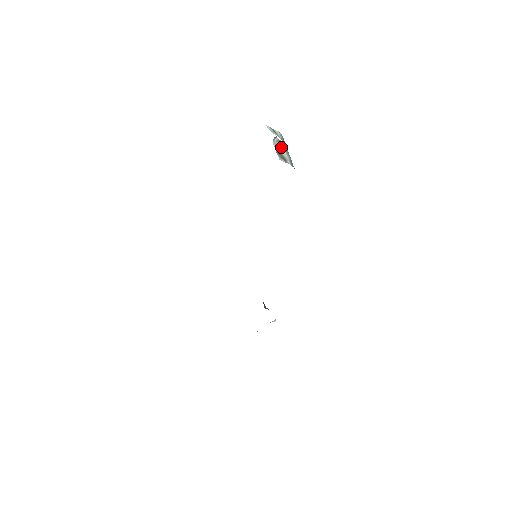
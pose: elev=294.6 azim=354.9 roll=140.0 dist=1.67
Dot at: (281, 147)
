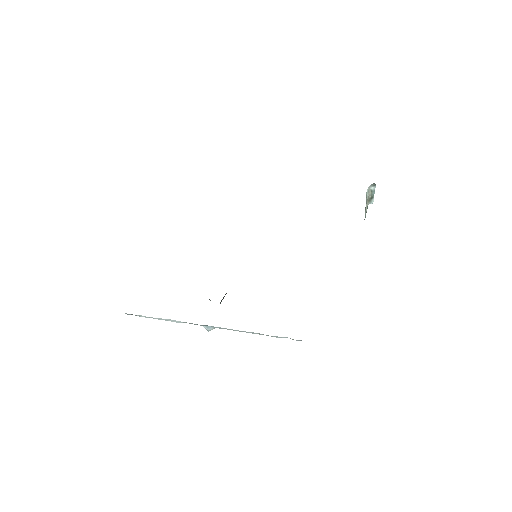
Dot at: (368, 199)
